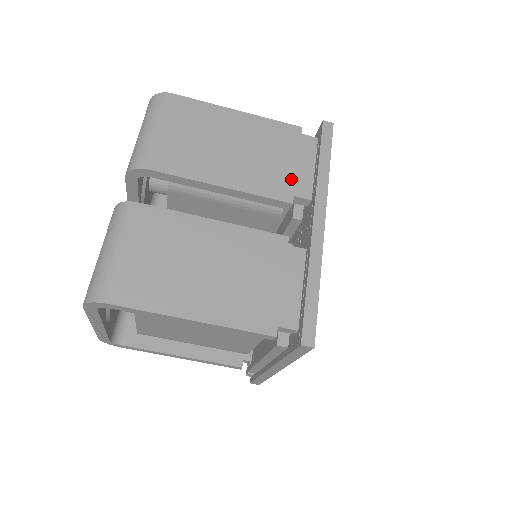
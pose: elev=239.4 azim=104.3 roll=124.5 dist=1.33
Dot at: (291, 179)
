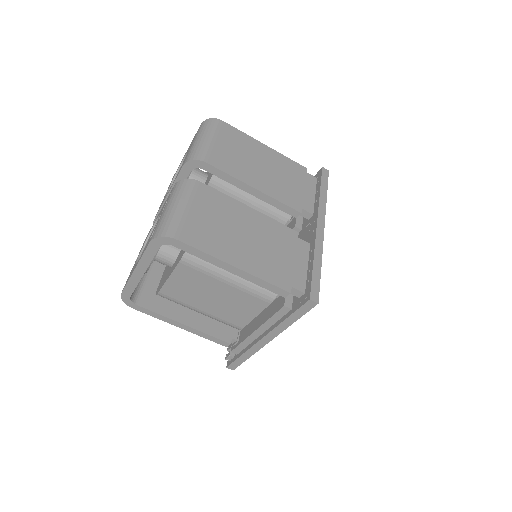
Dot at: (300, 198)
